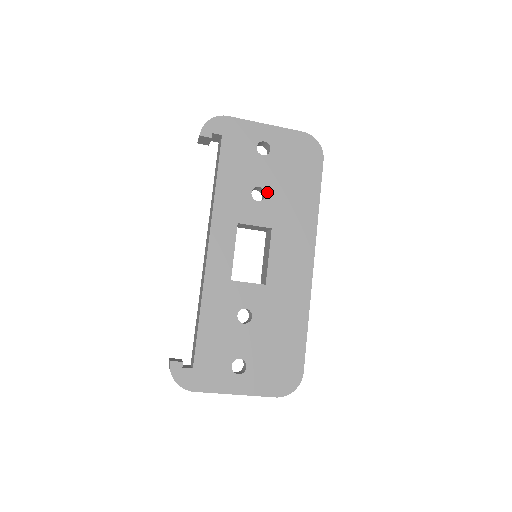
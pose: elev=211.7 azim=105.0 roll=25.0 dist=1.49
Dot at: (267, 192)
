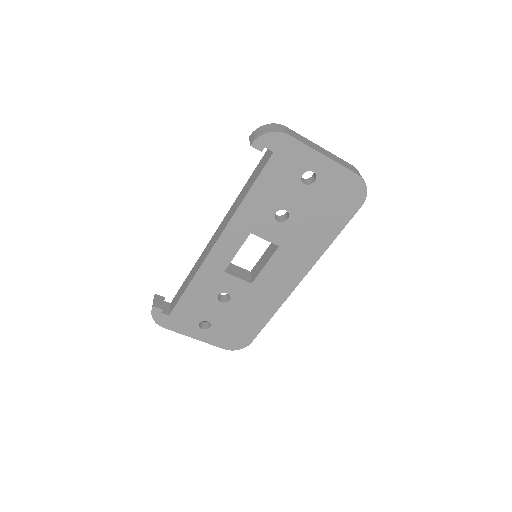
Dot at: (291, 217)
